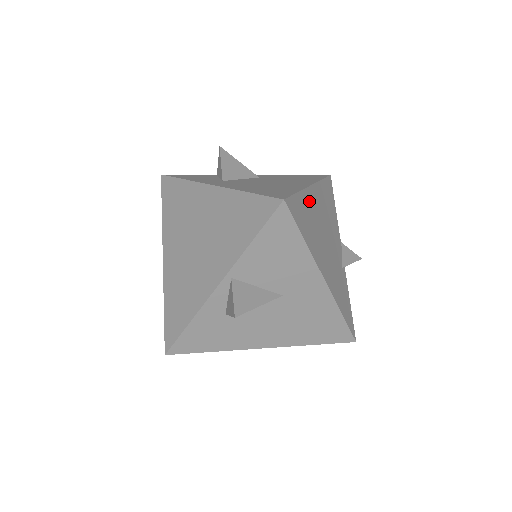
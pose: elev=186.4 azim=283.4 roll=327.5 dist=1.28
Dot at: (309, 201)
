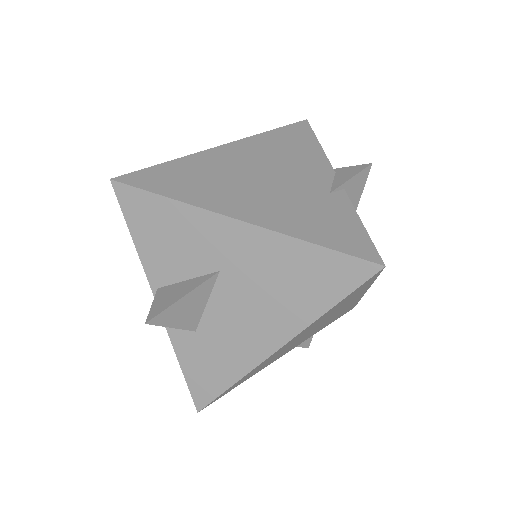
Dot at: (204, 161)
